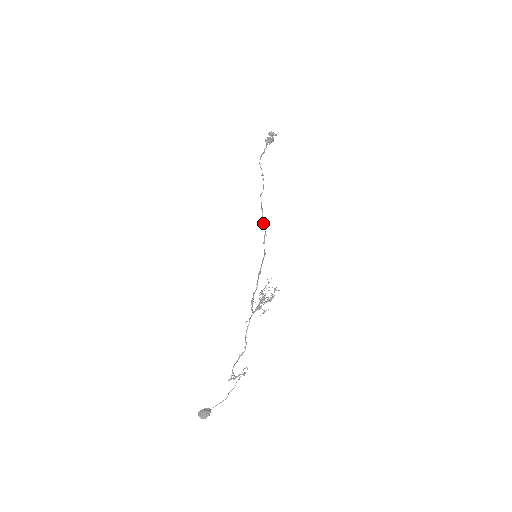
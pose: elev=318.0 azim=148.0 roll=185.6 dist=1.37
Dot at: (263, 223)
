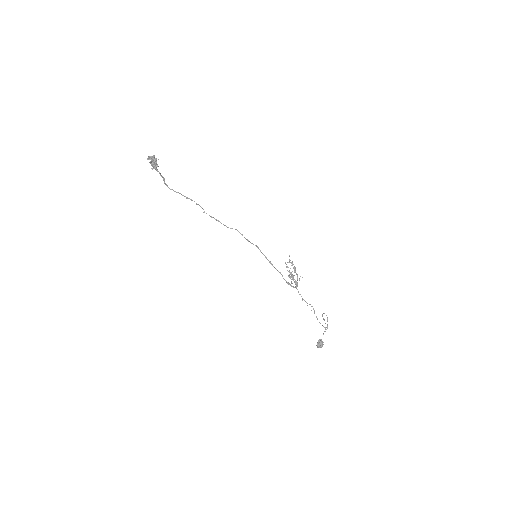
Dot at: occluded
